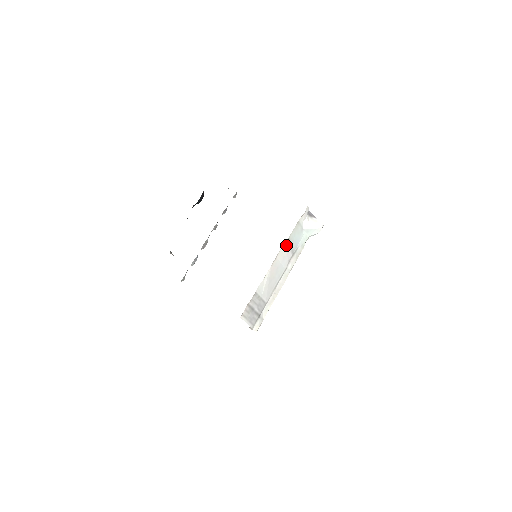
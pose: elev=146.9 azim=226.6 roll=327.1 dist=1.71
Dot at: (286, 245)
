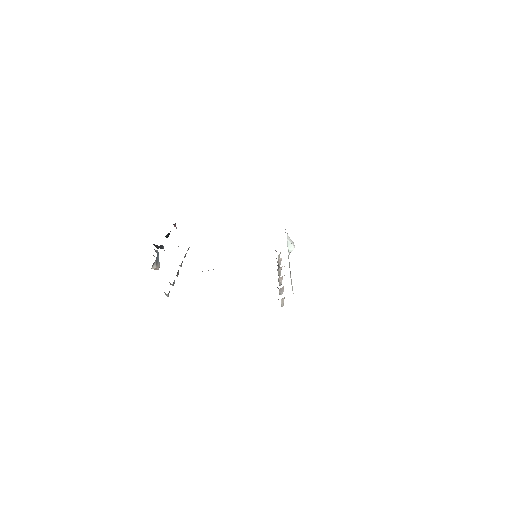
Dot at: occluded
